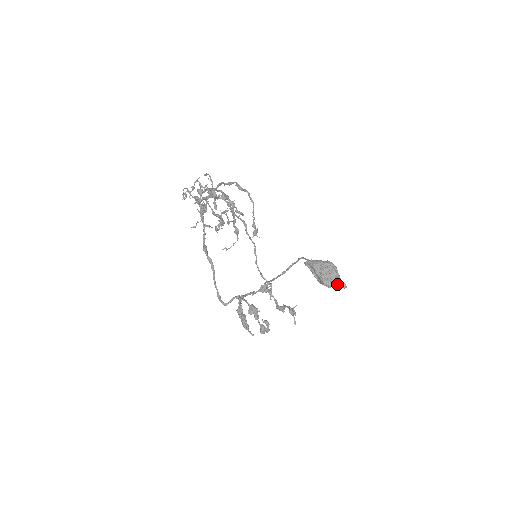
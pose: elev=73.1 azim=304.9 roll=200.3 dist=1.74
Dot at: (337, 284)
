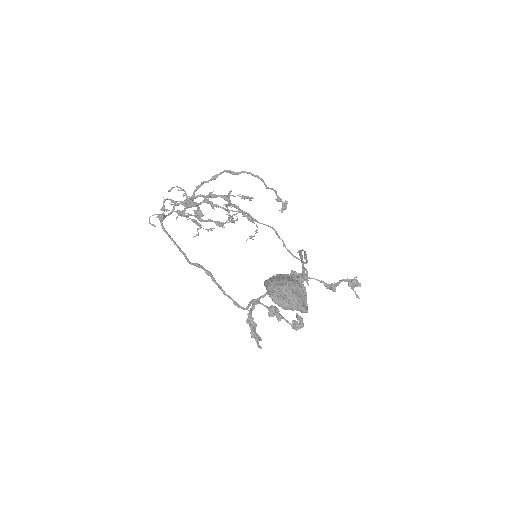
Dot at: (296, 309)
